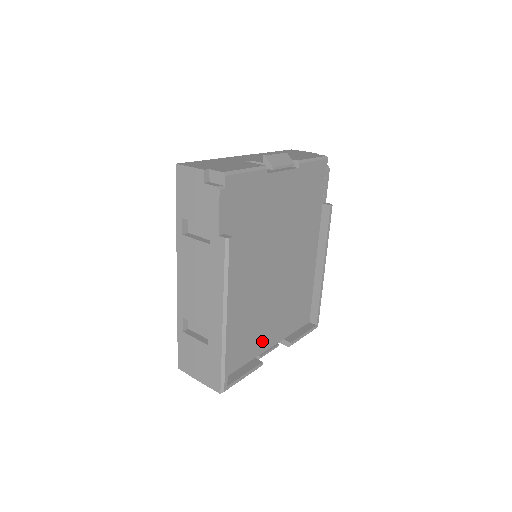
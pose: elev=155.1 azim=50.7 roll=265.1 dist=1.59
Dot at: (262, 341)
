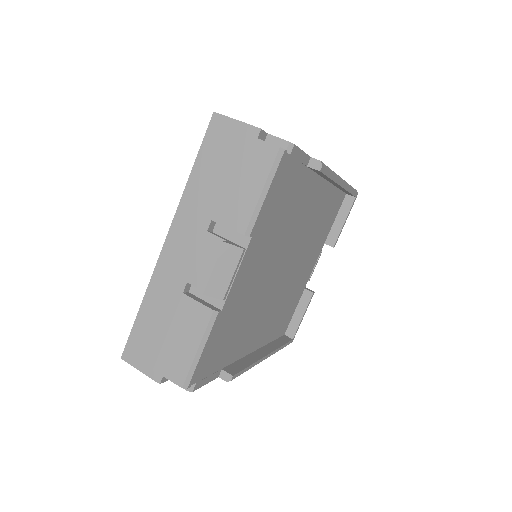
Dot at: (304, 280)
